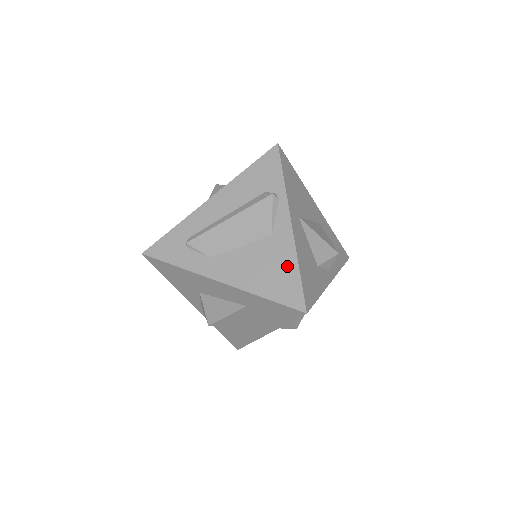
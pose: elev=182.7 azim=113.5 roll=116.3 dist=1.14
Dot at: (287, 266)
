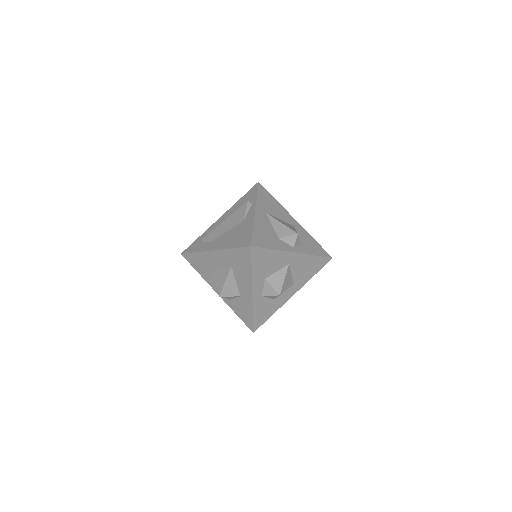
Dot at: (247, 230)
